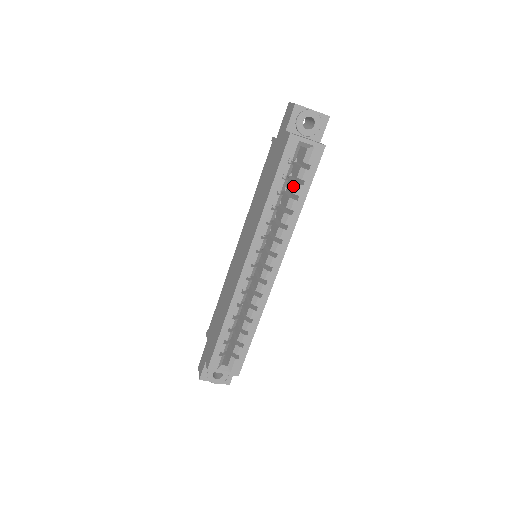
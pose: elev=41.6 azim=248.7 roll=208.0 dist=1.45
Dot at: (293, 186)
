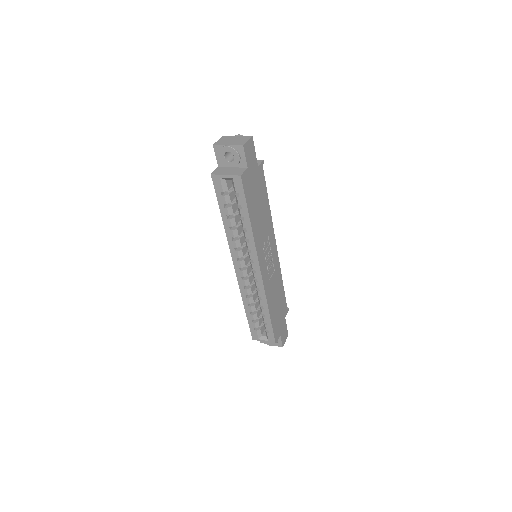
Dot at: (238, 209)
